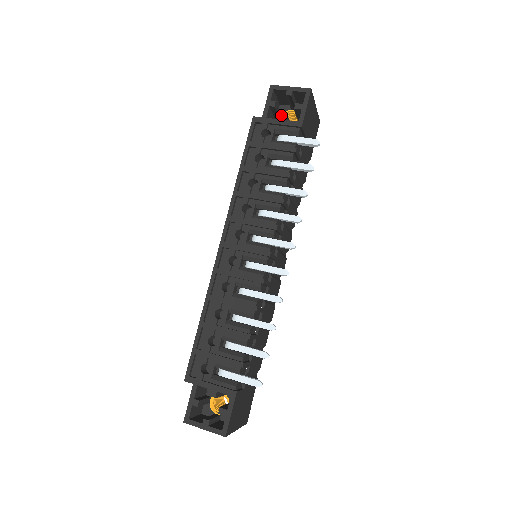
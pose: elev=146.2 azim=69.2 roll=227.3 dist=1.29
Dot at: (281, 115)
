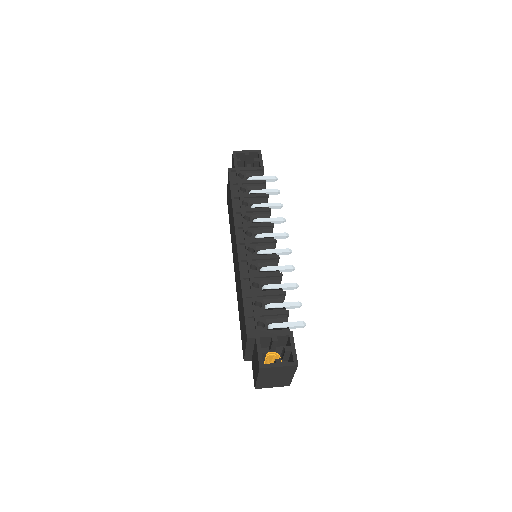
Dot at: (247, 165)
